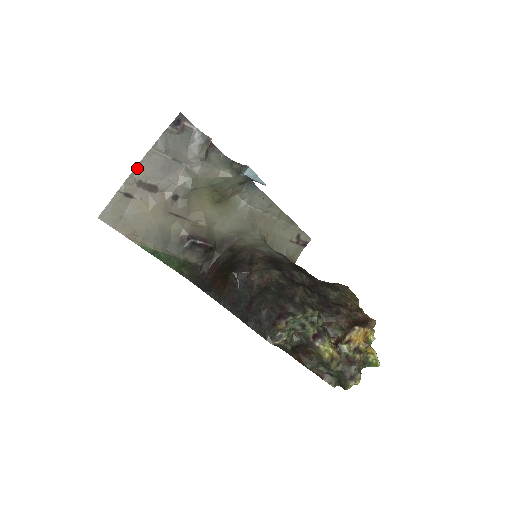
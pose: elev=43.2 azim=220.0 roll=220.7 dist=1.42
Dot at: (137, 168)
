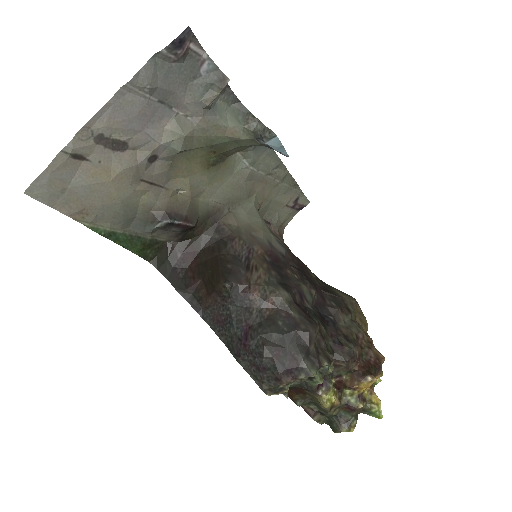
Dot at: (98, 114)
